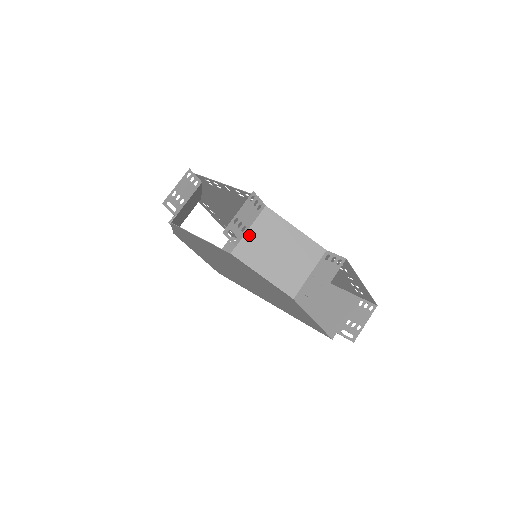
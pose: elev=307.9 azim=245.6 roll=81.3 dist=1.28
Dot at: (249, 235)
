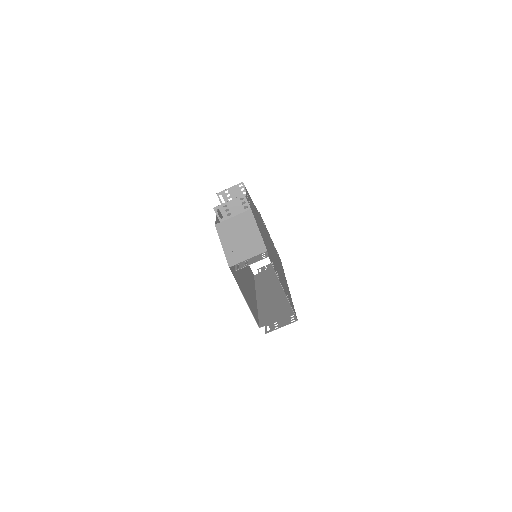
Dot at: (231, 220)
